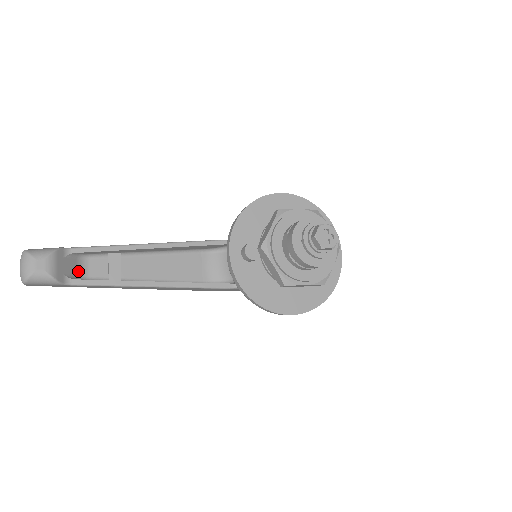
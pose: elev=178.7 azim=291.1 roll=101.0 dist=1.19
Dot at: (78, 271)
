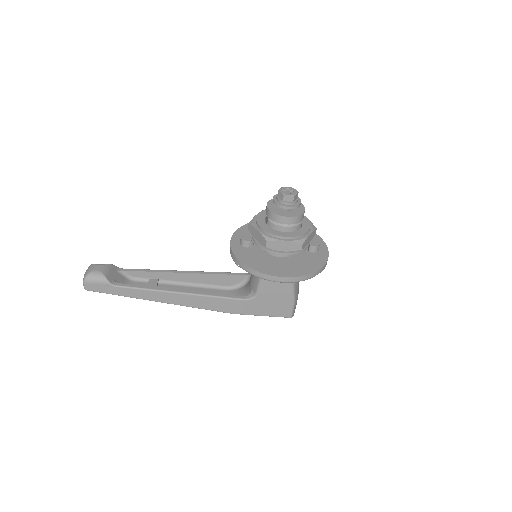
Dot at: occluded
